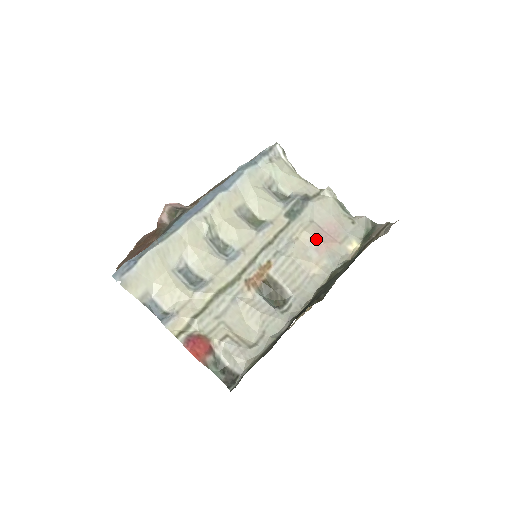
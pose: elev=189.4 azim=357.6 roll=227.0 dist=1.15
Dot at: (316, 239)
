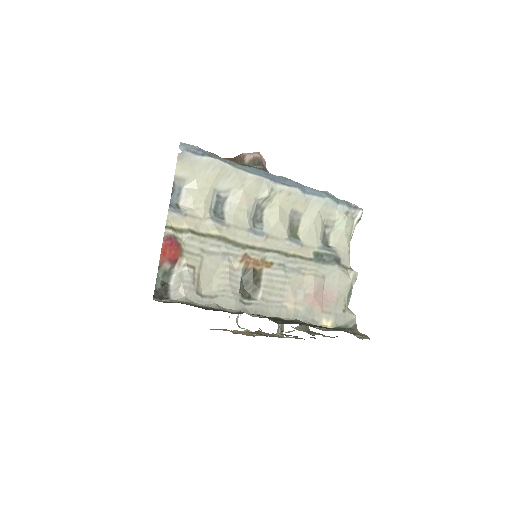
Dot at: (313, 289)
